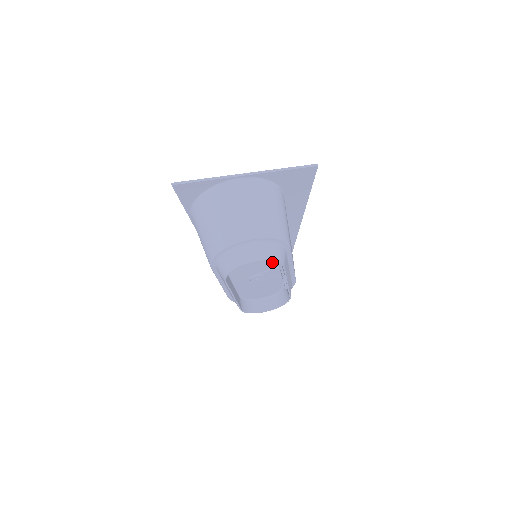
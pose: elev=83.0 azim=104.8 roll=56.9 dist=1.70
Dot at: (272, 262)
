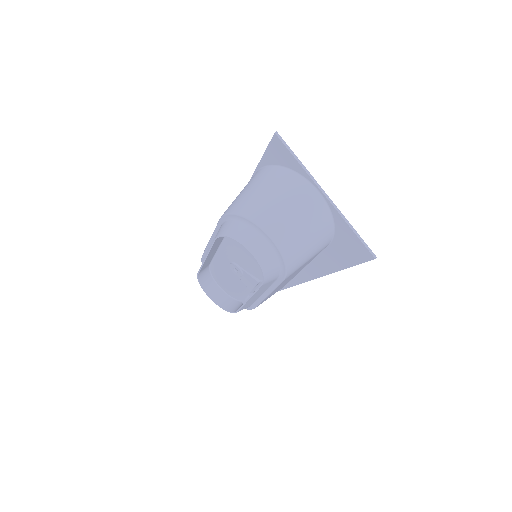
Dot at: (260, 272)
